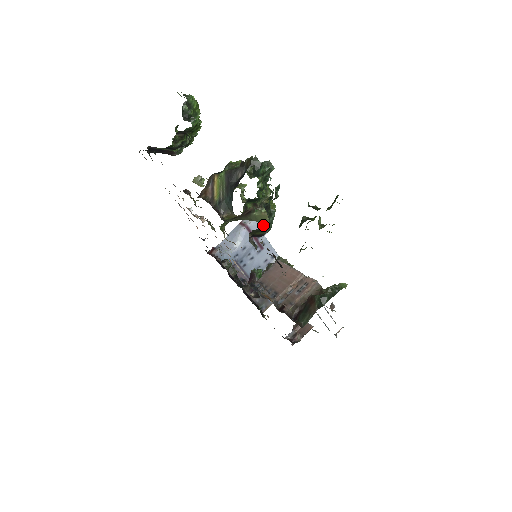
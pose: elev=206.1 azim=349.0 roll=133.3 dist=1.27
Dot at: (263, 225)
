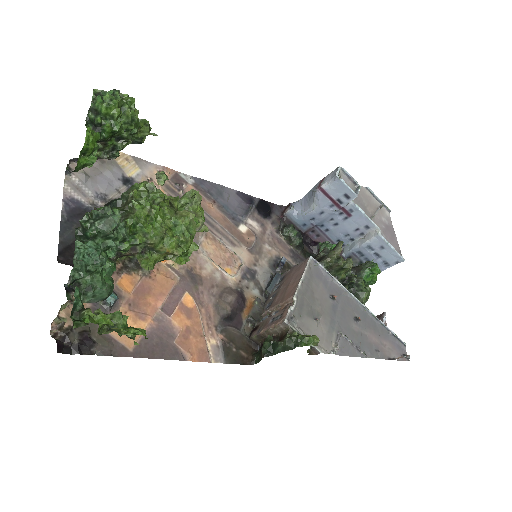
Dot at: occluded
